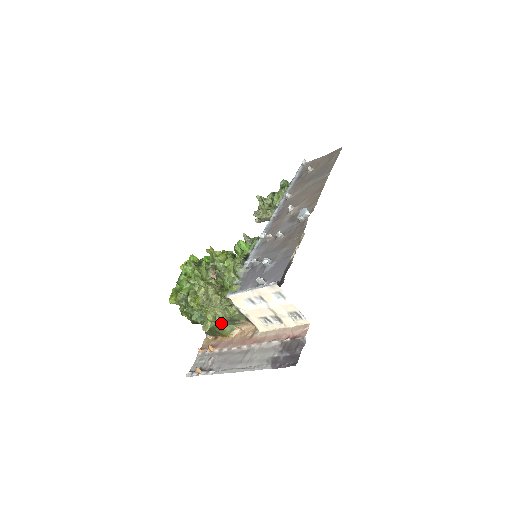
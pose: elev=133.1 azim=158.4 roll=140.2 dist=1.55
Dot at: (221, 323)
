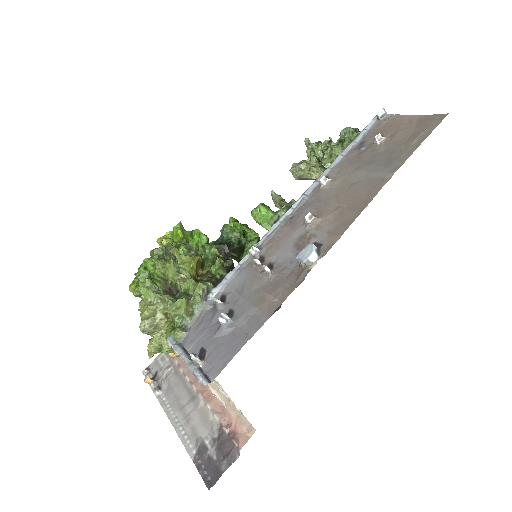
Dot at: occluded
